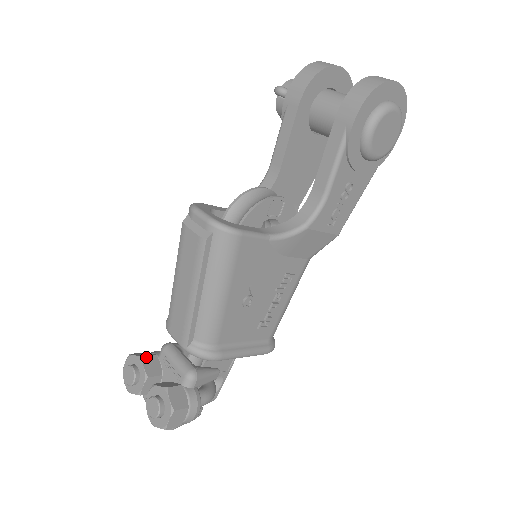
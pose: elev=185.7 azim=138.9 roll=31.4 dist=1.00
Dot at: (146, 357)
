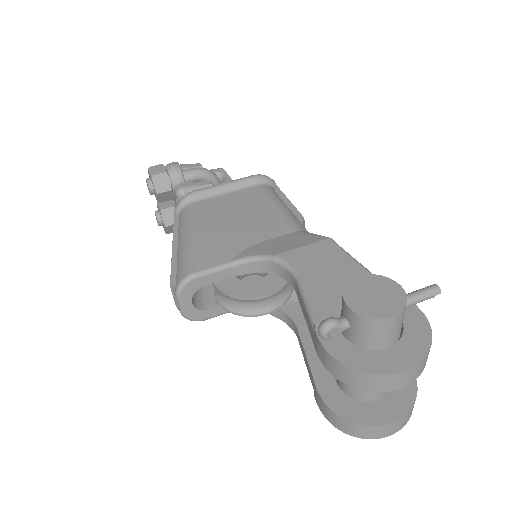
Dot at: (161, 194)
